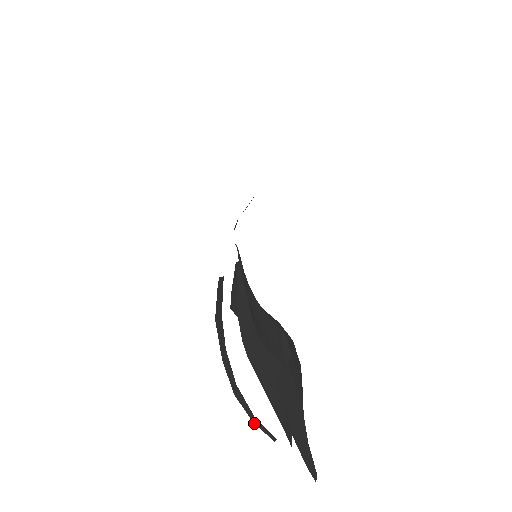
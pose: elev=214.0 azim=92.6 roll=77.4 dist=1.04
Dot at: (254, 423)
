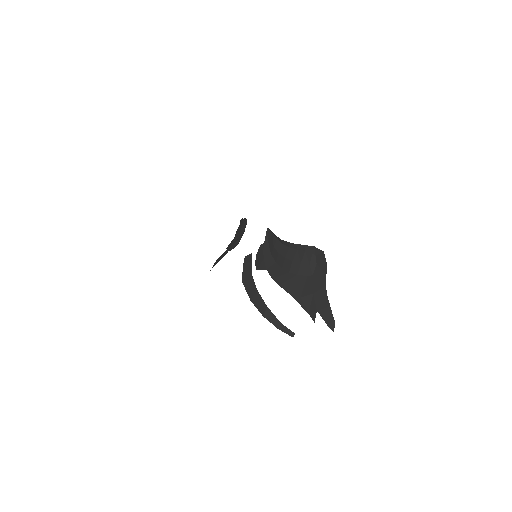
Dot at: (279, 329)
